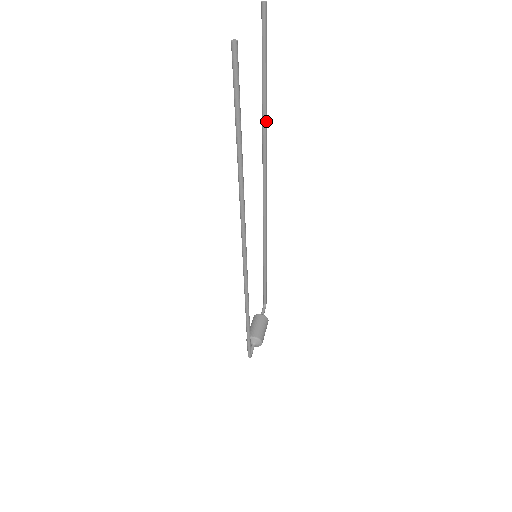
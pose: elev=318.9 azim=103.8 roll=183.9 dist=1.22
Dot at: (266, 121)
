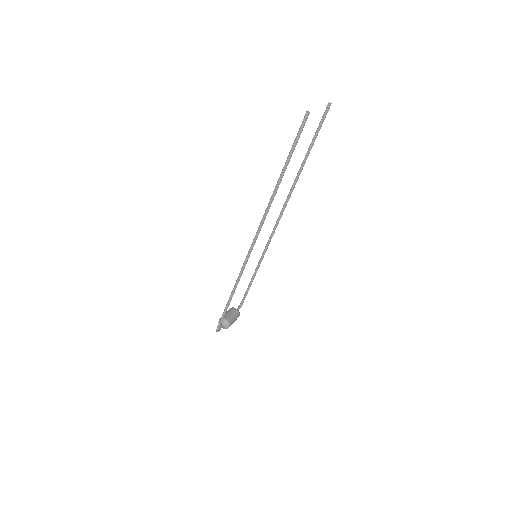
Dot at: (301, 171)
